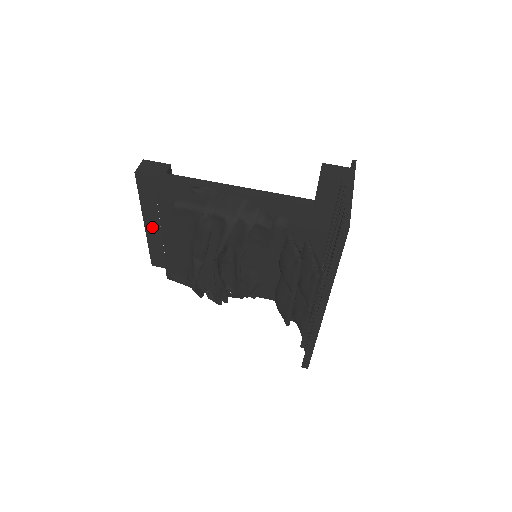
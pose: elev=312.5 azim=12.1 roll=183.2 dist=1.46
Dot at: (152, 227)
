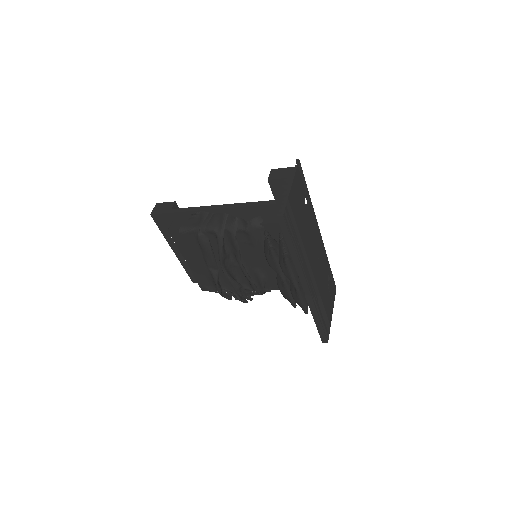
Dot at: (179, 252)
